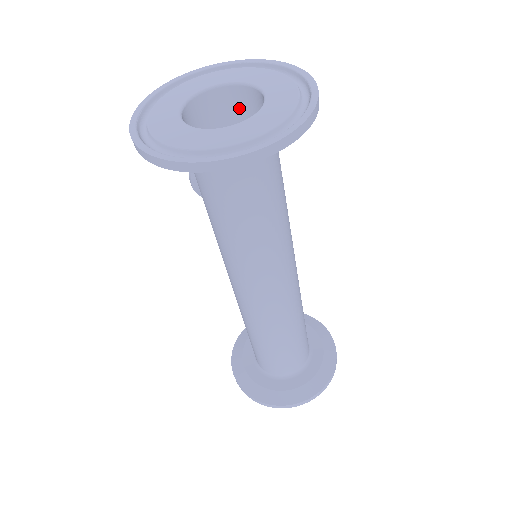
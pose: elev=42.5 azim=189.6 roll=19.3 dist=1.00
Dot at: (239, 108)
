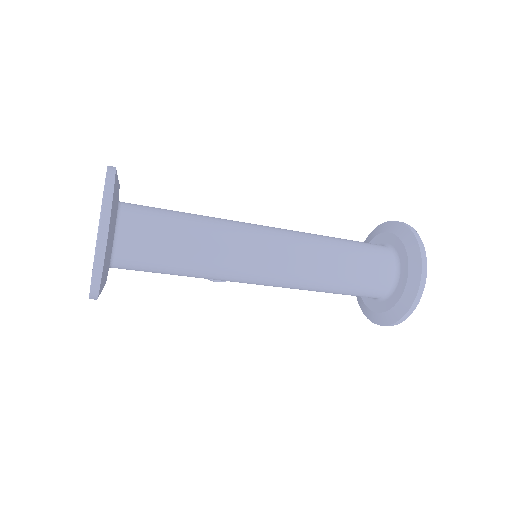
Dot at: occluded
